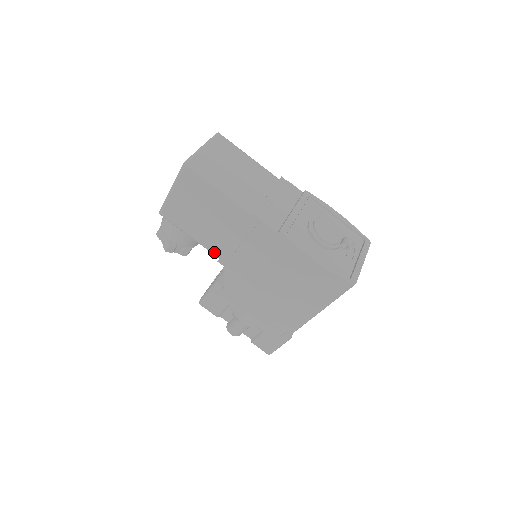
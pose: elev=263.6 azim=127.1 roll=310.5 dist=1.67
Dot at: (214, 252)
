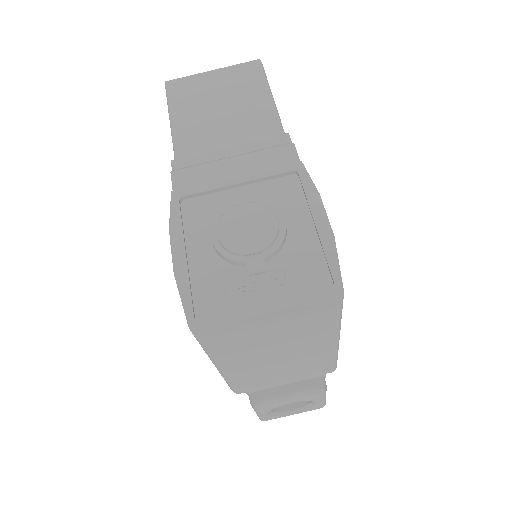
Dot at: occluded
